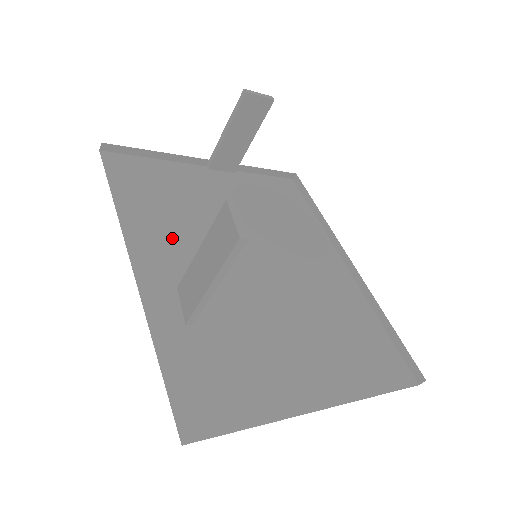
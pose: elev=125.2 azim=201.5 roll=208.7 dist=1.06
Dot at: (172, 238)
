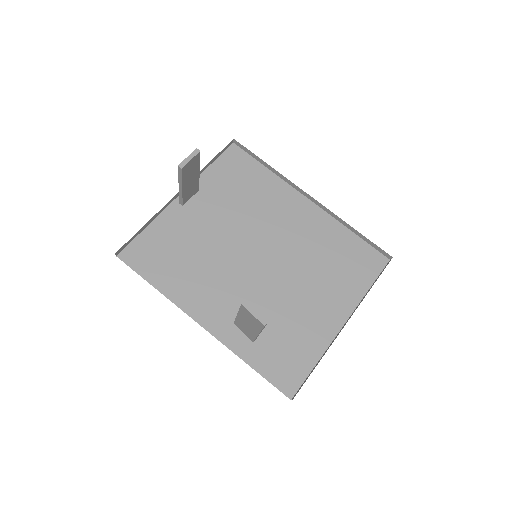
Dot at: (204, 285)
